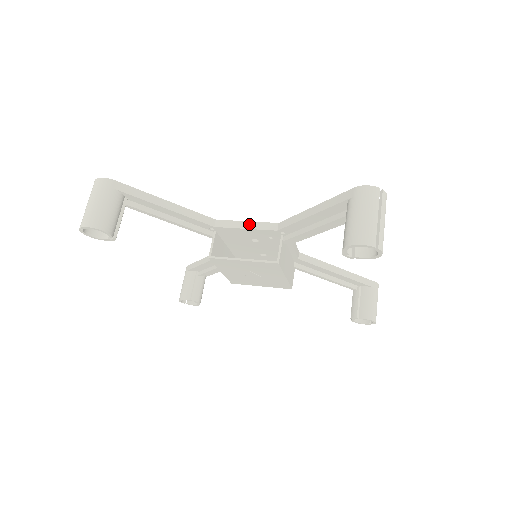
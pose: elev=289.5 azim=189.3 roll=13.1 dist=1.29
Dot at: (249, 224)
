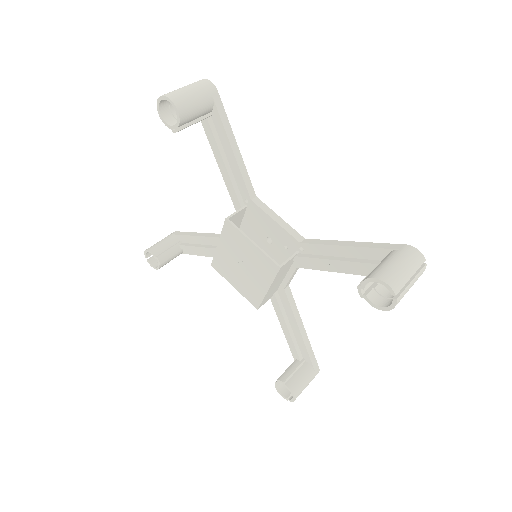
Dot at: (281, 220)
